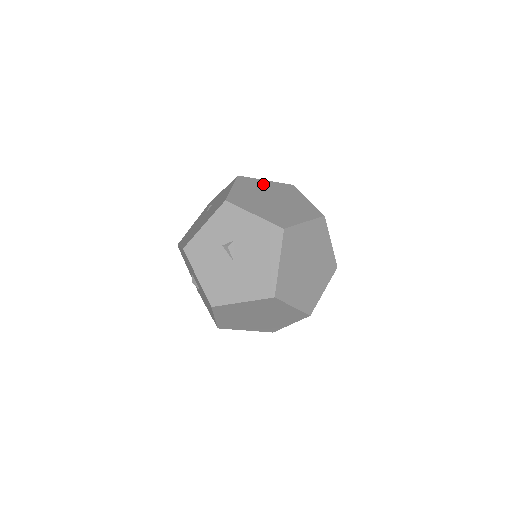
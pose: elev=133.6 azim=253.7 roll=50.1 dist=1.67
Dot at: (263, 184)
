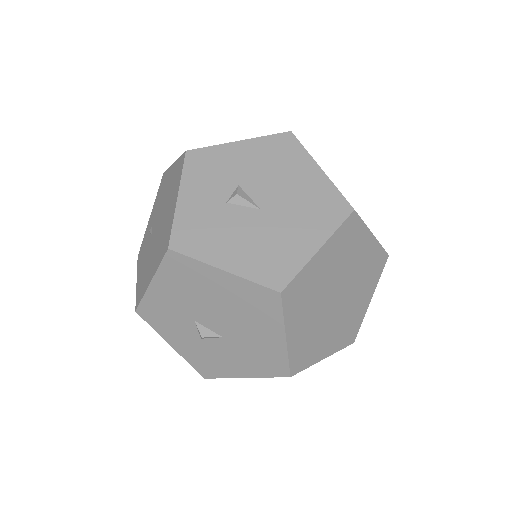
Dot at: occluded
